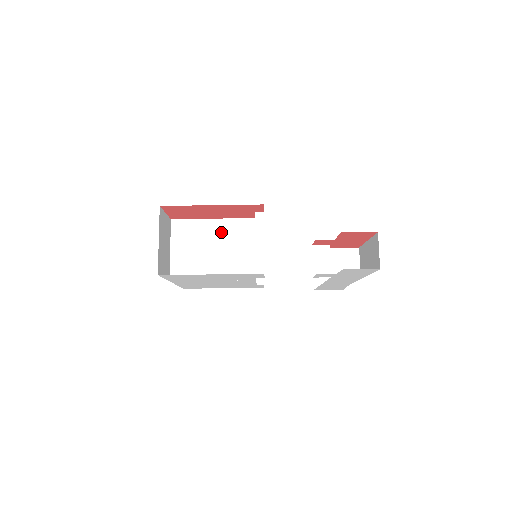
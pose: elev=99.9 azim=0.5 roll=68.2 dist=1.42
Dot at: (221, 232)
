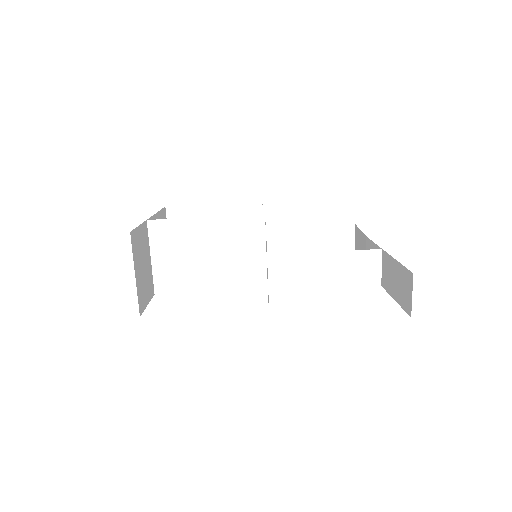
Dot at: (212, 235)
